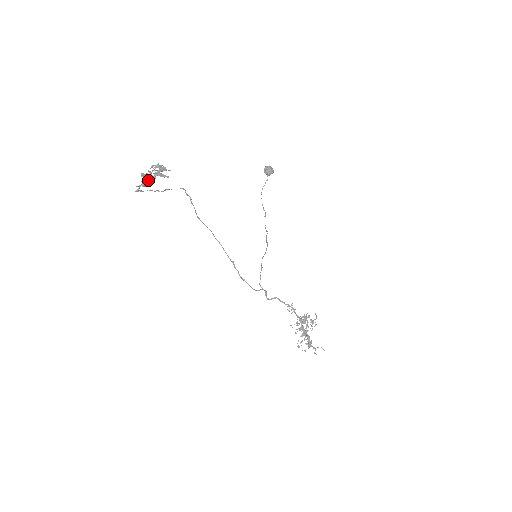
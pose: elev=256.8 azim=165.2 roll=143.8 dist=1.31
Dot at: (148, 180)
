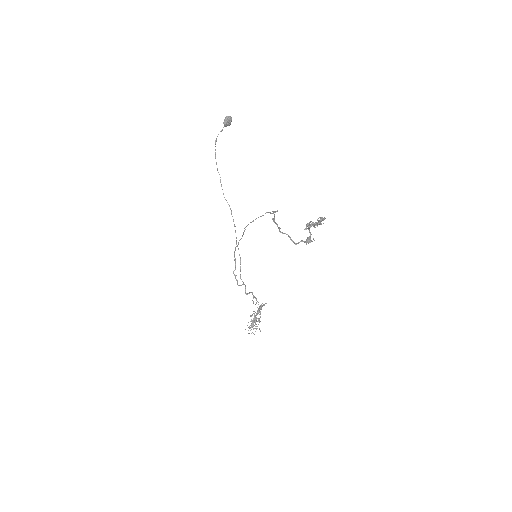
Dot at: (311, 234)
